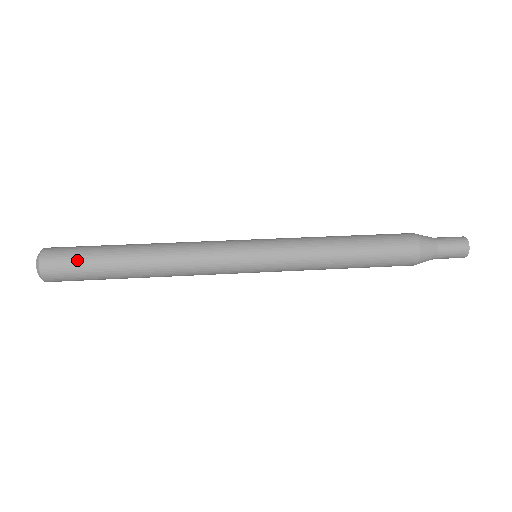
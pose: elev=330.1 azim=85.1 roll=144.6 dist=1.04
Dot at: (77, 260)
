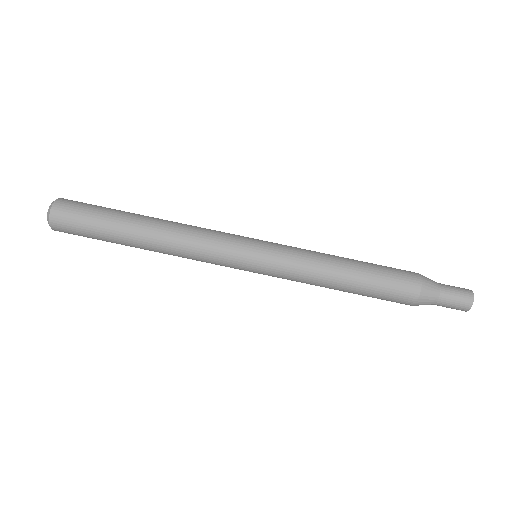
Dot at: (85, 235)
